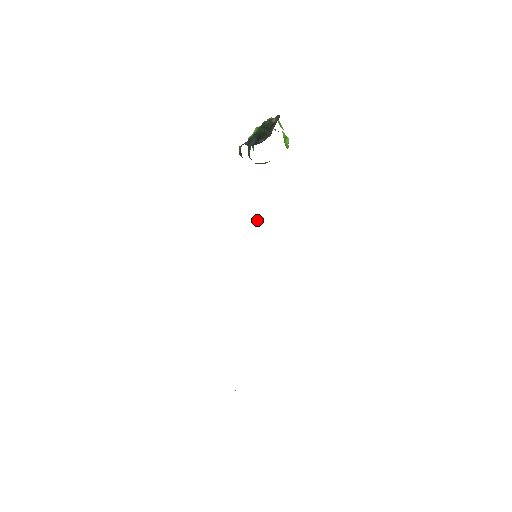
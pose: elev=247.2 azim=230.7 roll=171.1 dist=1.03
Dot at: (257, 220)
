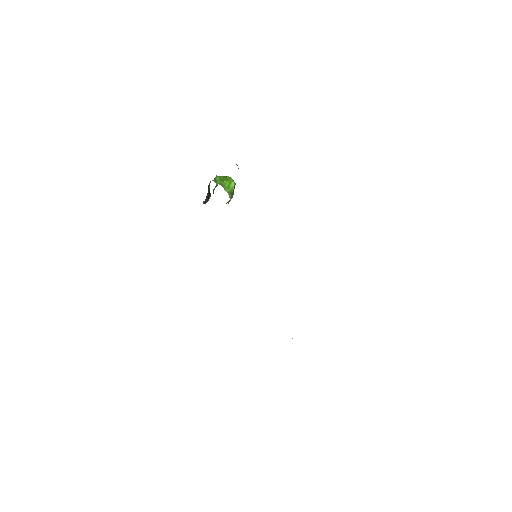
Dot at: occluded
